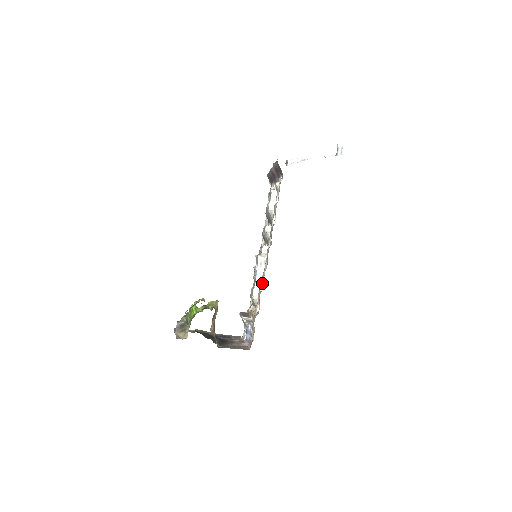
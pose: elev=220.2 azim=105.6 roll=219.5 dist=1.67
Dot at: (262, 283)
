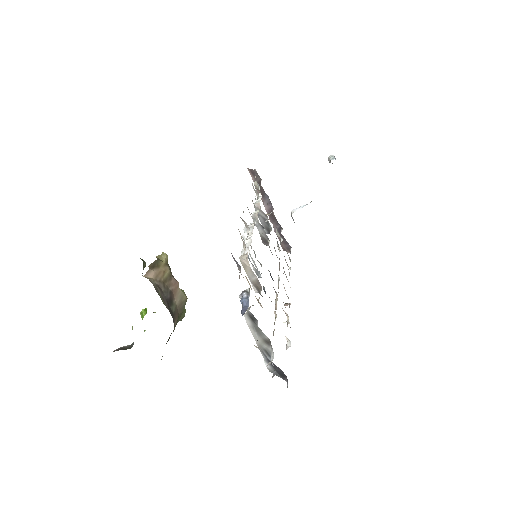
Dot at: (248, 232)
